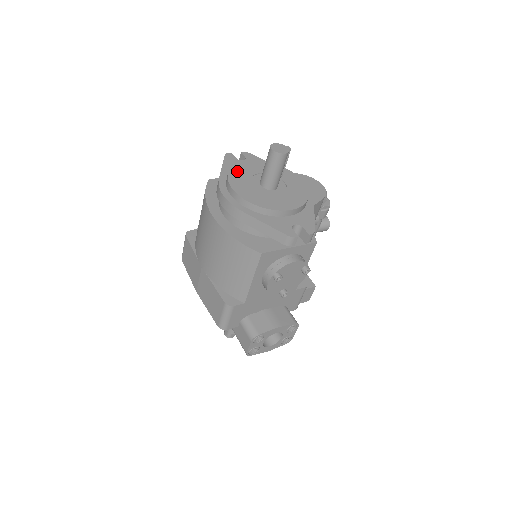
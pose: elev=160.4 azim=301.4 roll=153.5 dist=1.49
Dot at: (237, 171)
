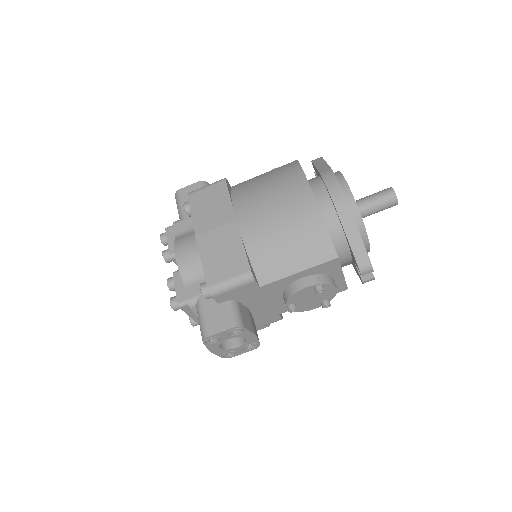
Dot at: occluded
